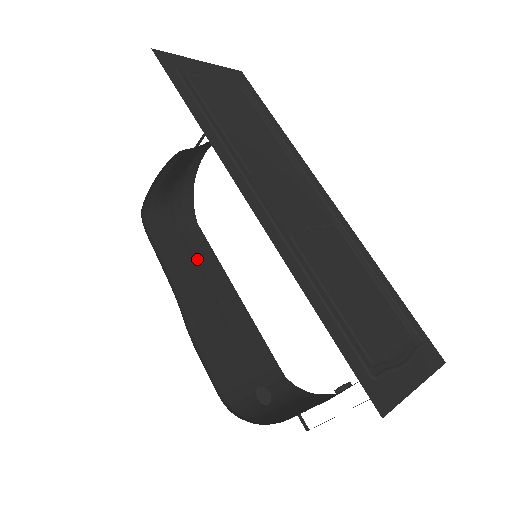
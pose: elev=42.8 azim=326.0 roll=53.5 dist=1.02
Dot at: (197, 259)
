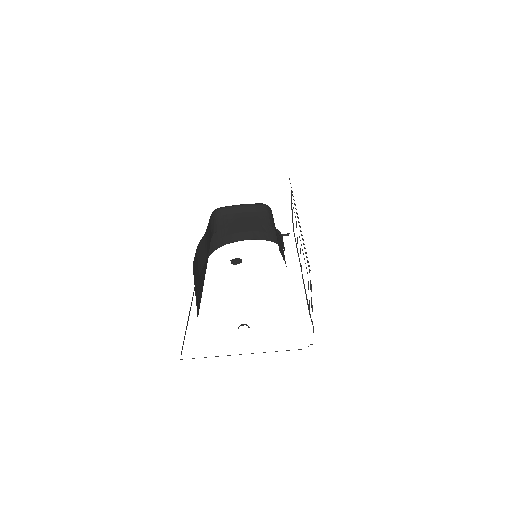
Dot at: occluded
